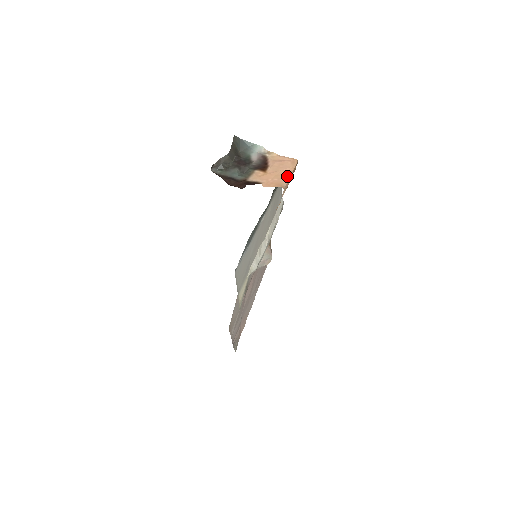
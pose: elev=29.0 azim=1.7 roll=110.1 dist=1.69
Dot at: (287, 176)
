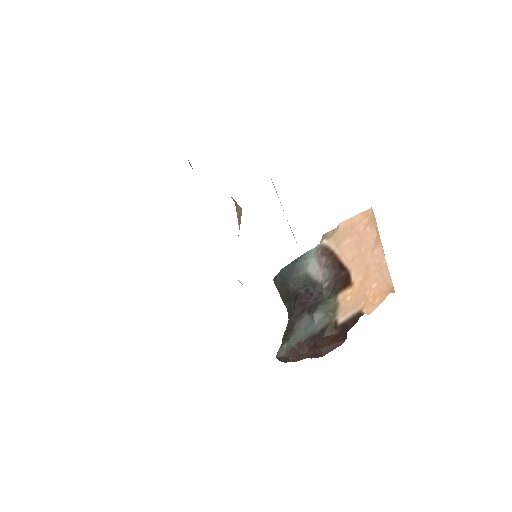
Dot at: (383, 263)
